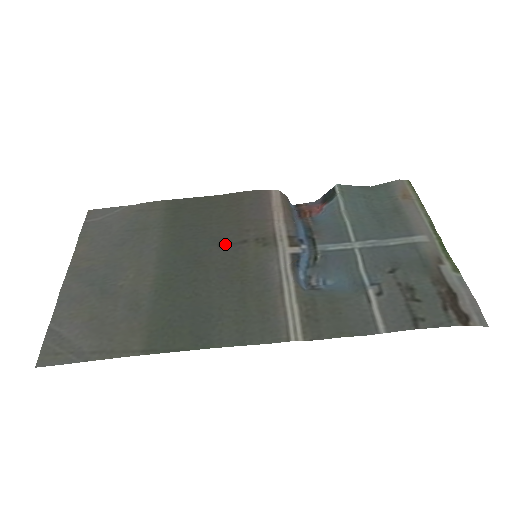
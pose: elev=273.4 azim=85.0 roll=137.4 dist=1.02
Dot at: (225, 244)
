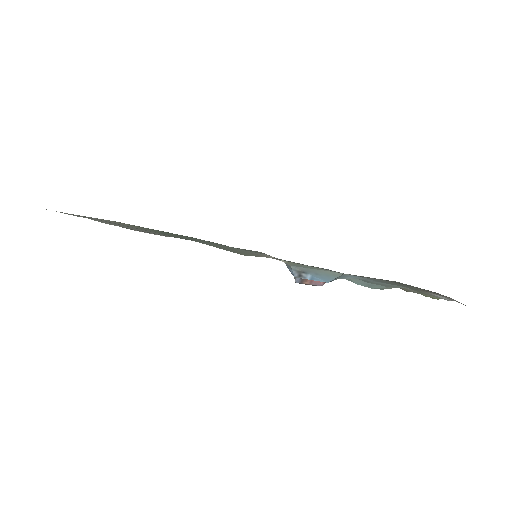
Dot at: occluded
